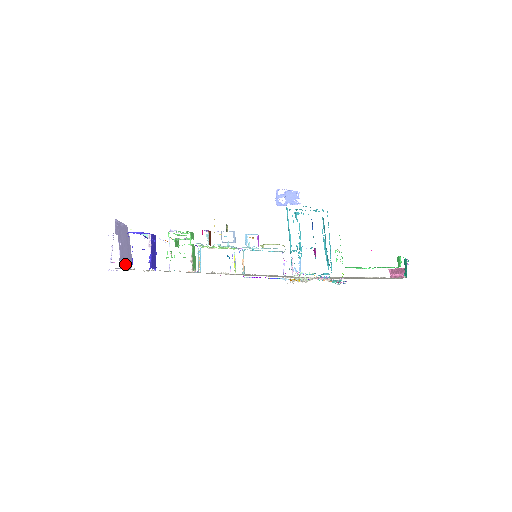
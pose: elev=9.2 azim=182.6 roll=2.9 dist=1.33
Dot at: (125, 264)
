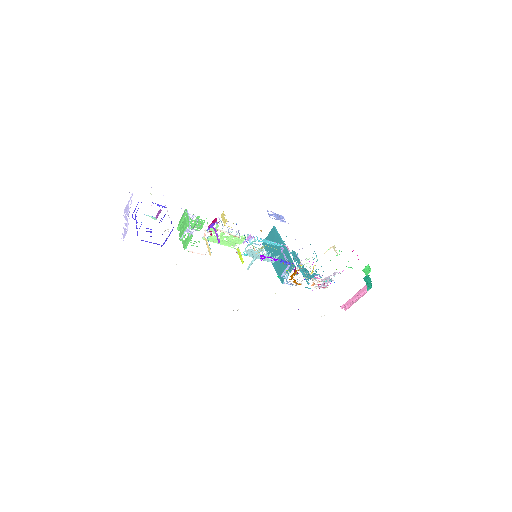
Dot at: occluded
